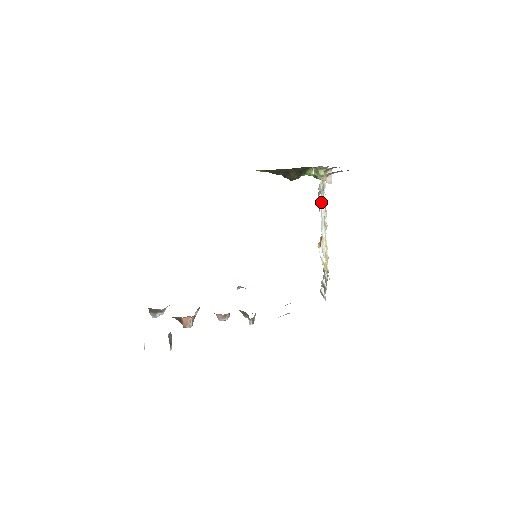
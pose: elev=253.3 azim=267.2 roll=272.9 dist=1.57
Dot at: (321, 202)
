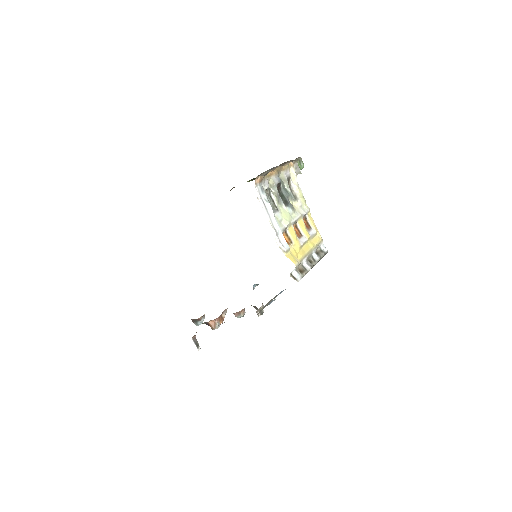
Dot at: (262, 201)
